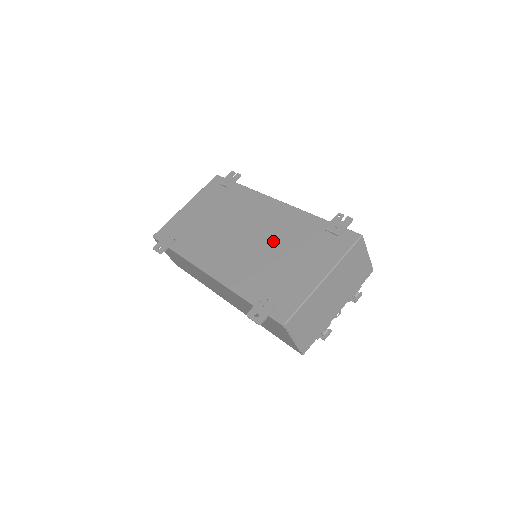
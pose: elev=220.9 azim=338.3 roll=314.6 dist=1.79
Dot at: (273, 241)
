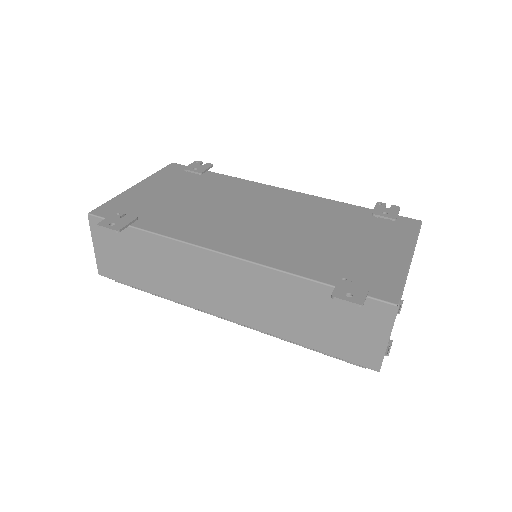
Dot at: (309, 223)
